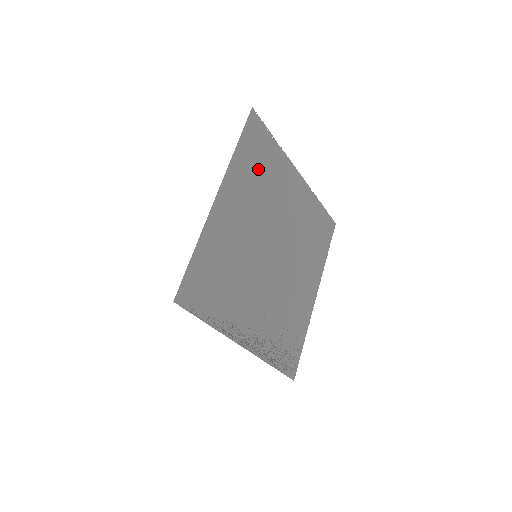
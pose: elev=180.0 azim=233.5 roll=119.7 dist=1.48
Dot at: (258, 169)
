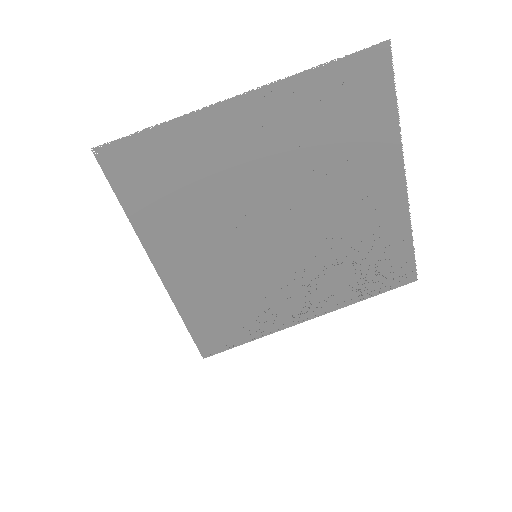
Dot at: (173, 190)
